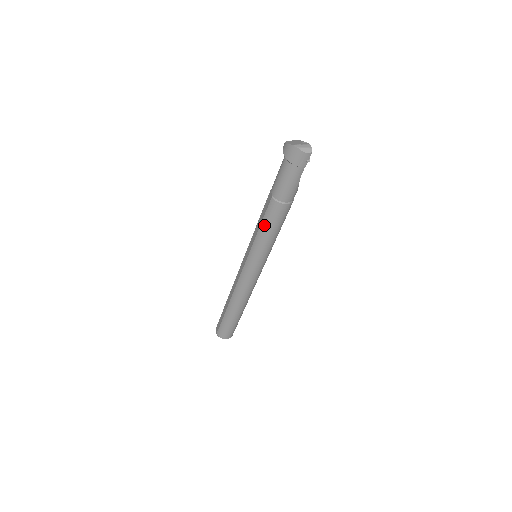
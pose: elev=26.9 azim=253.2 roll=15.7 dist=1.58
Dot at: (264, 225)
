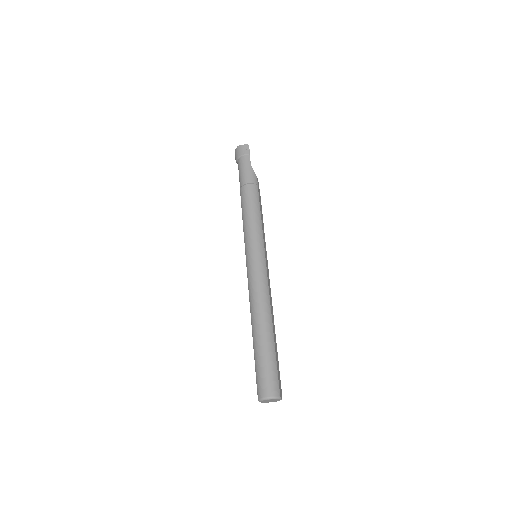
Dot at: (243, 212)
